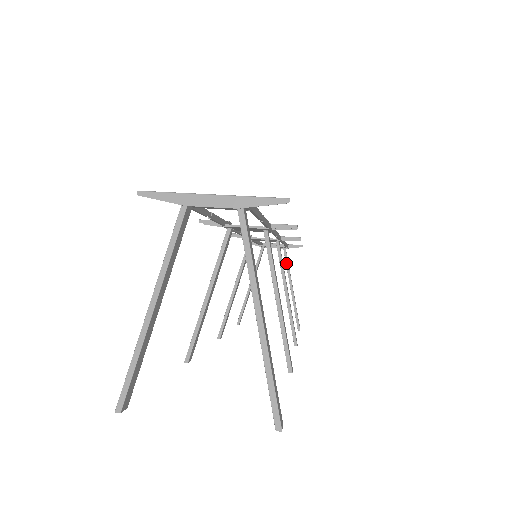
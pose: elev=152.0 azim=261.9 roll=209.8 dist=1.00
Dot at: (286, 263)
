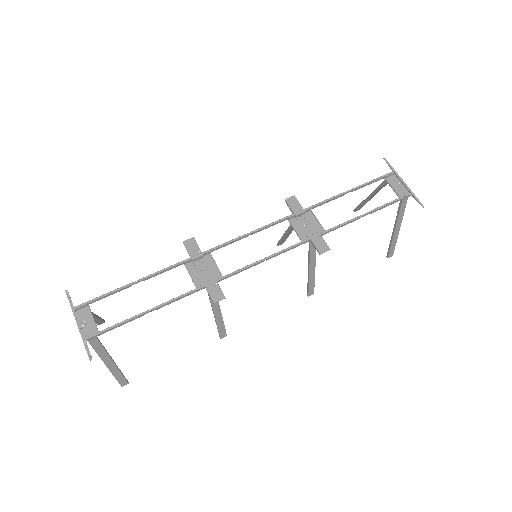
Dot at: (398, 209)
